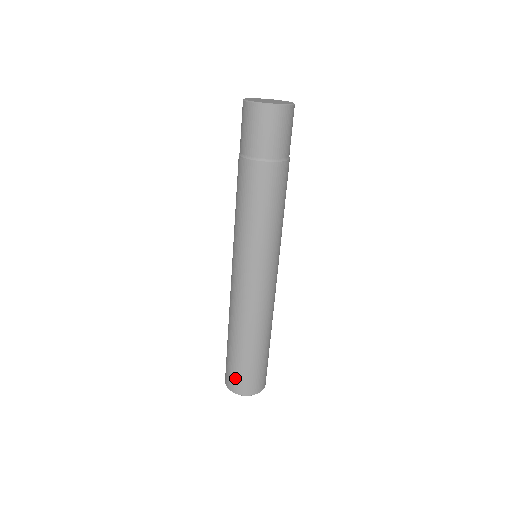
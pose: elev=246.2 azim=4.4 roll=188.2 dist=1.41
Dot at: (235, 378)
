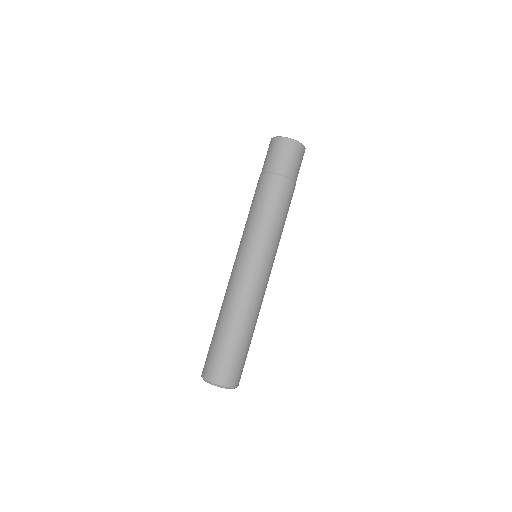
Dot at: (226, 368)
